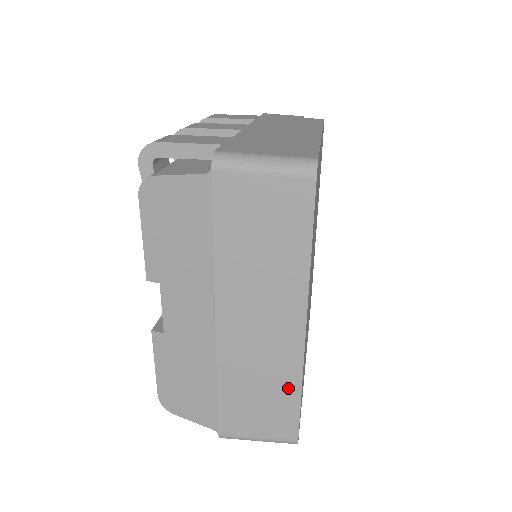
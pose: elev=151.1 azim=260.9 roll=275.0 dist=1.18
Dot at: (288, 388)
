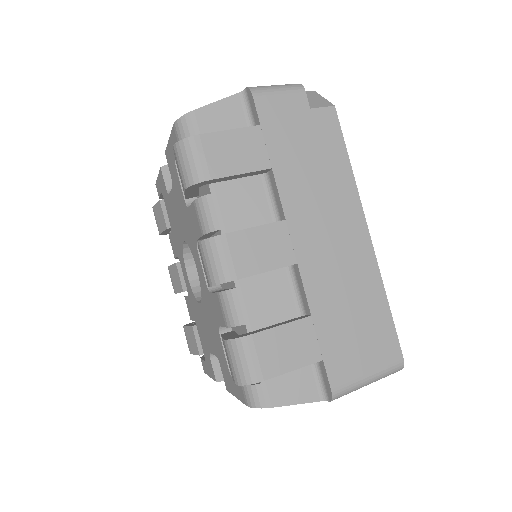
Dot at: occluded
